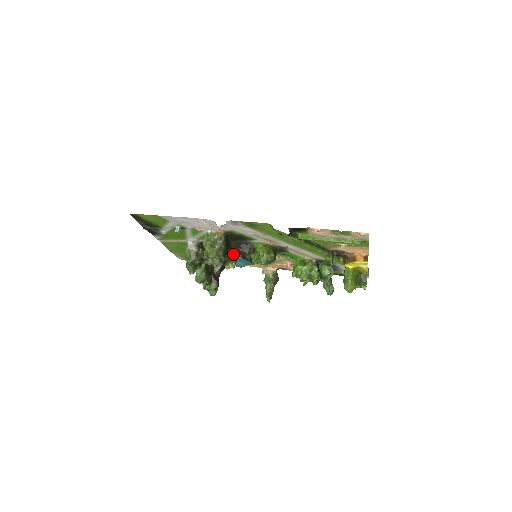
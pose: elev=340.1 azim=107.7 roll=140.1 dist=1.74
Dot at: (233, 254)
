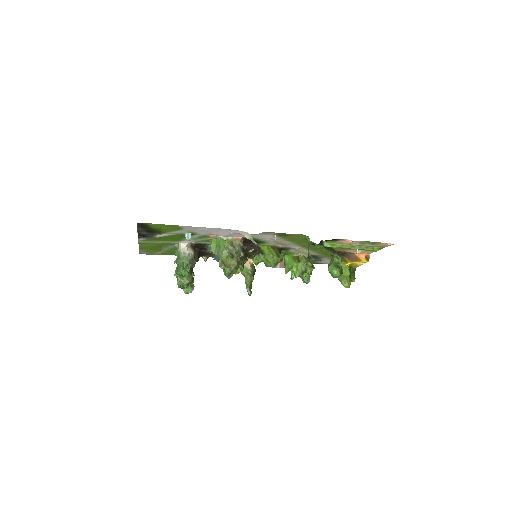
Dot at: occluded
